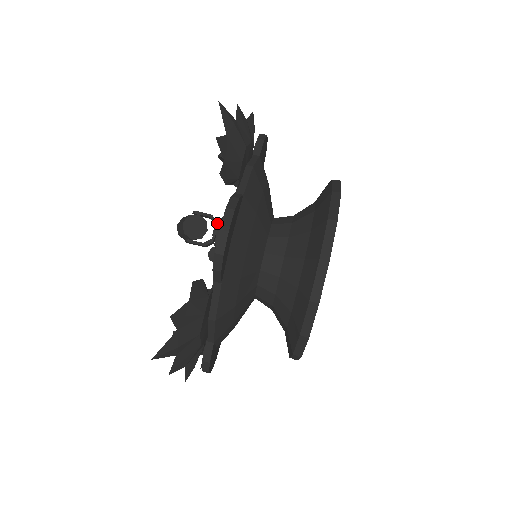
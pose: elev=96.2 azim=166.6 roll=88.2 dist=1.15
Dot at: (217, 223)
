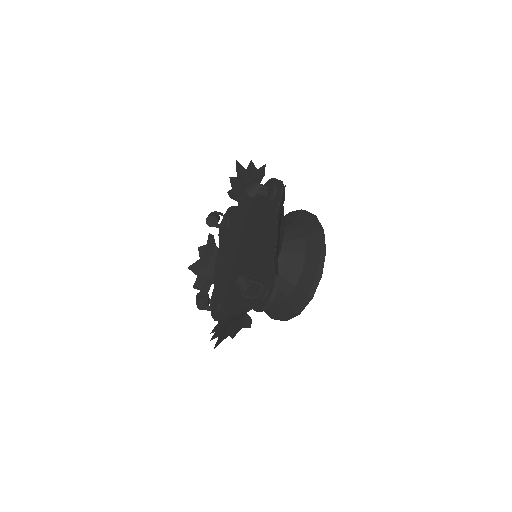
Dot at: (263, 287)
